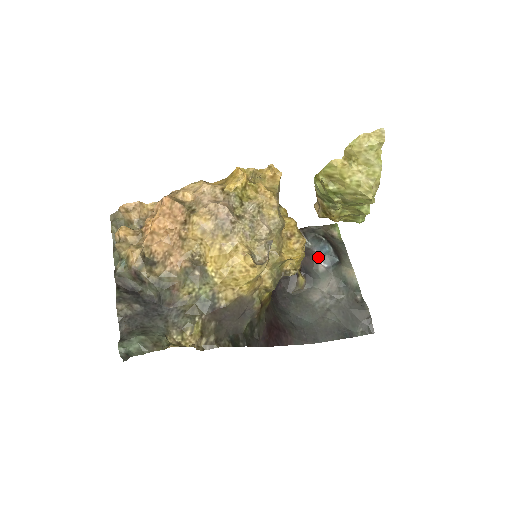
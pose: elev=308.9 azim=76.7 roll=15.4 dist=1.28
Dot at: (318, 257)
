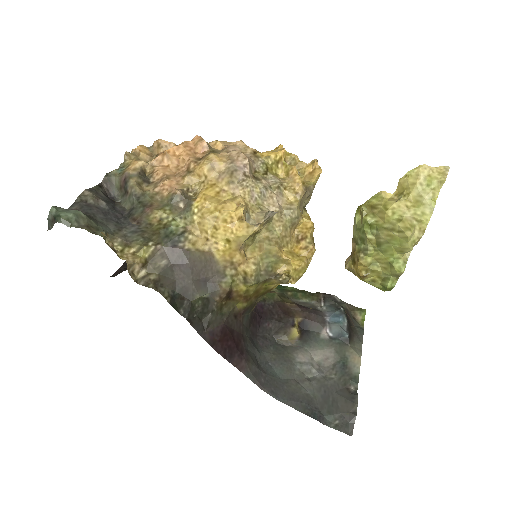
Dot at: (326, 321)
